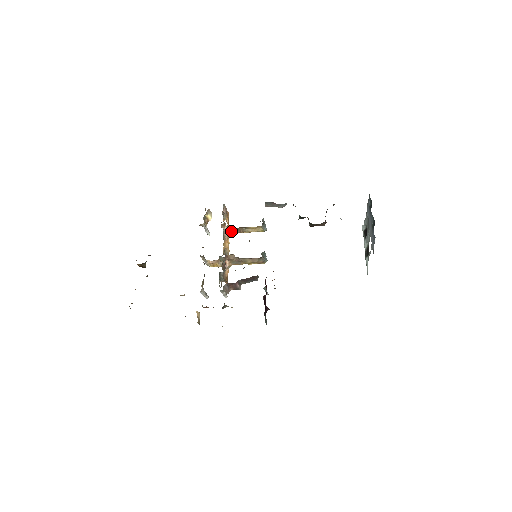
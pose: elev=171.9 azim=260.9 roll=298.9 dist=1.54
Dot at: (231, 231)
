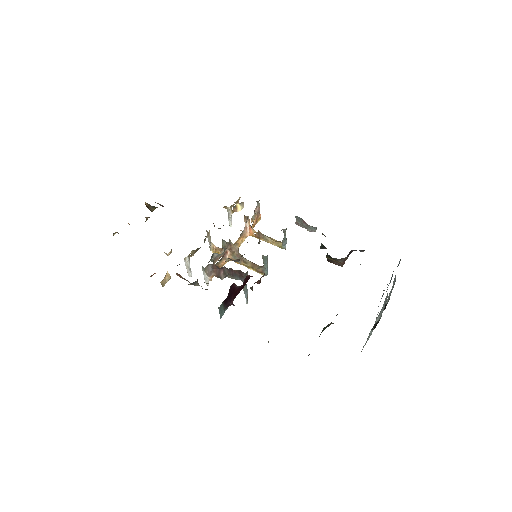
Dot at: (252, 232)
